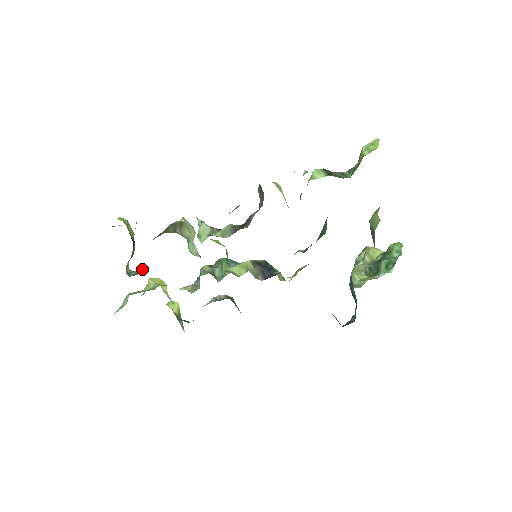
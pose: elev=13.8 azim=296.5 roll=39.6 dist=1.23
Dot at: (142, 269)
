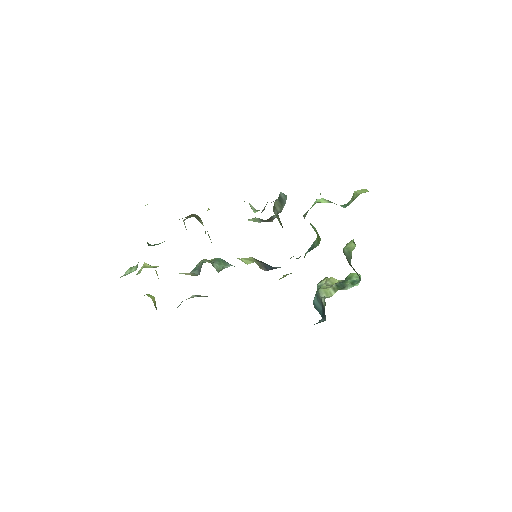
Dot at: (160, 243)
